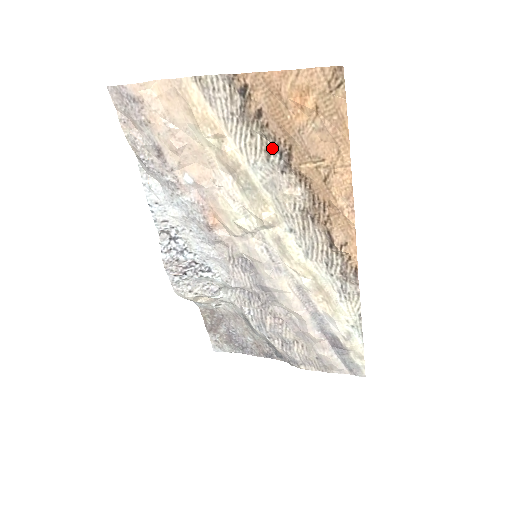
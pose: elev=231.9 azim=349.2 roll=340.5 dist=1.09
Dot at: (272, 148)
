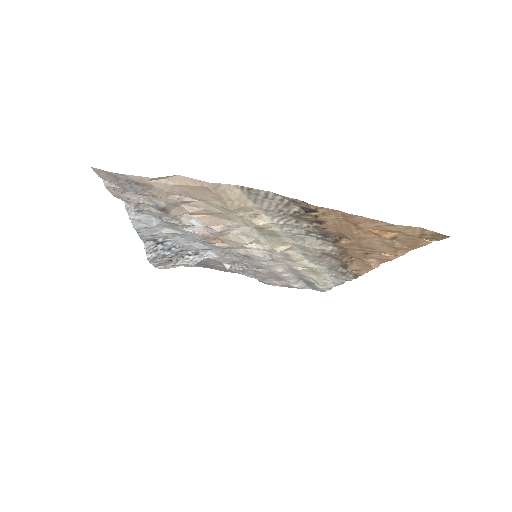
Dot at: (318, 233)
